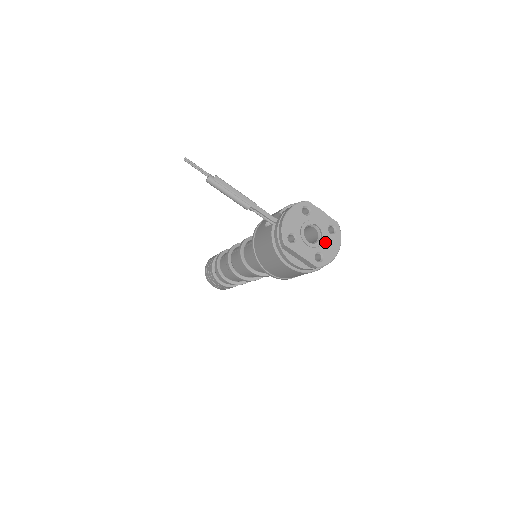
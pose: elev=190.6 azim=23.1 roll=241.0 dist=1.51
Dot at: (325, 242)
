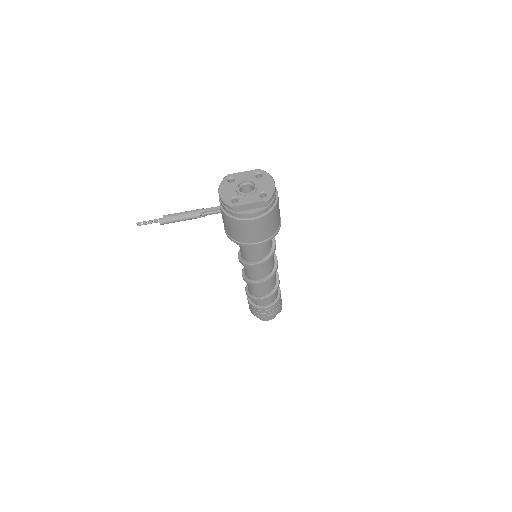
Dot at: (260, 184)
